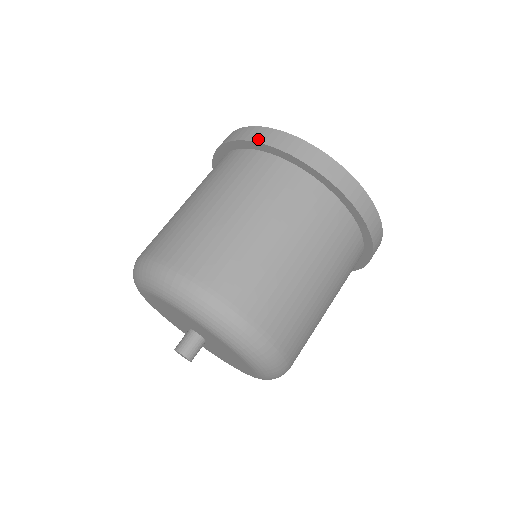
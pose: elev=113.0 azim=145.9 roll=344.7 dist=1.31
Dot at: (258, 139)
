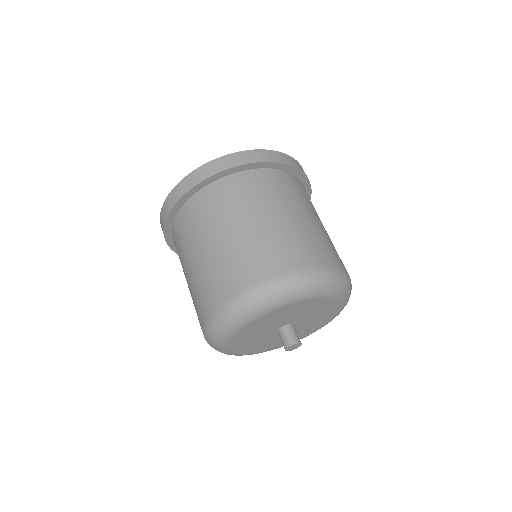
Dot at: (279, 160)
